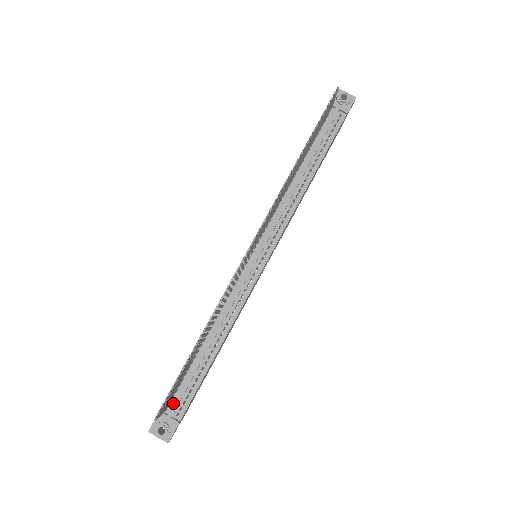
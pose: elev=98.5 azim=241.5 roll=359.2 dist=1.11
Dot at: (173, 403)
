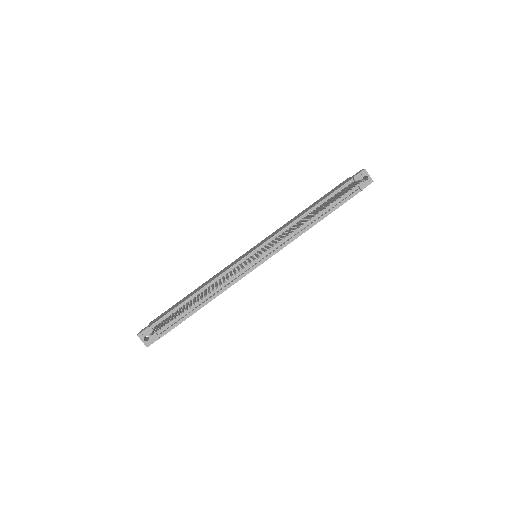
Dot at: occluded
